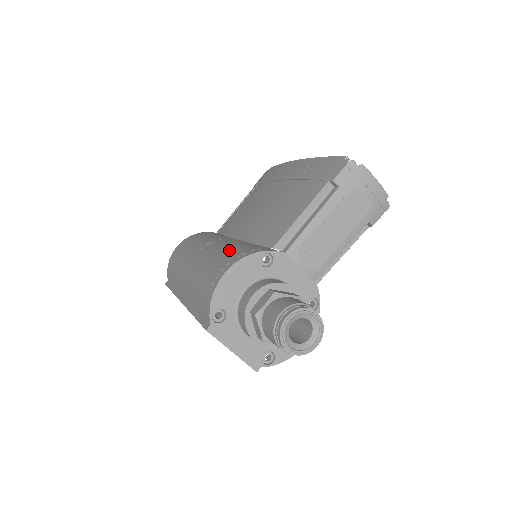
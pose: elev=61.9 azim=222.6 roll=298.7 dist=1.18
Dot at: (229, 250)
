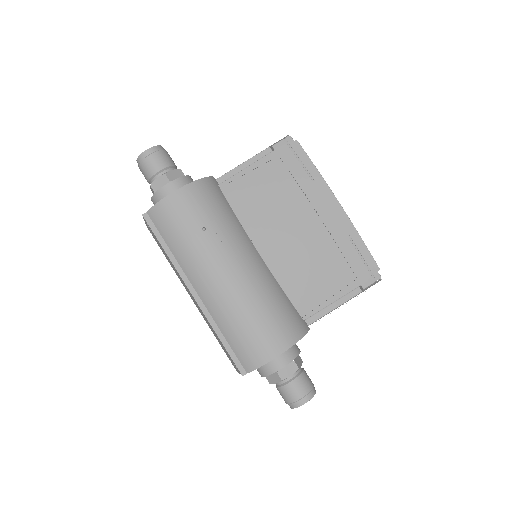
Dot at: (275, 308)
